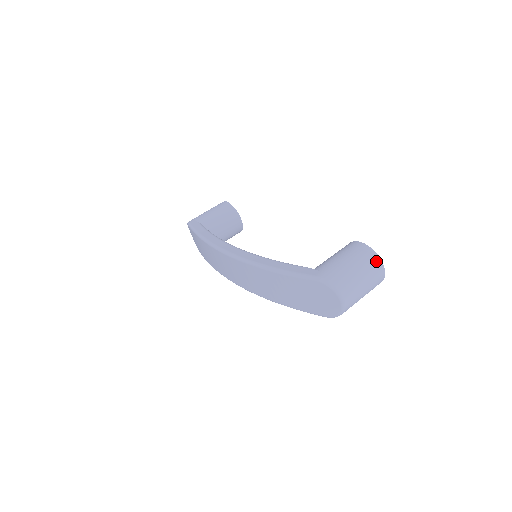
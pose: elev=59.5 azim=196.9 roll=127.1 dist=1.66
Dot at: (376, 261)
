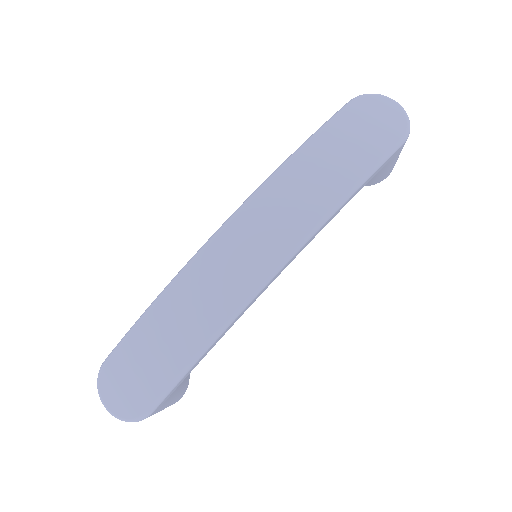
Dot at: occluded
